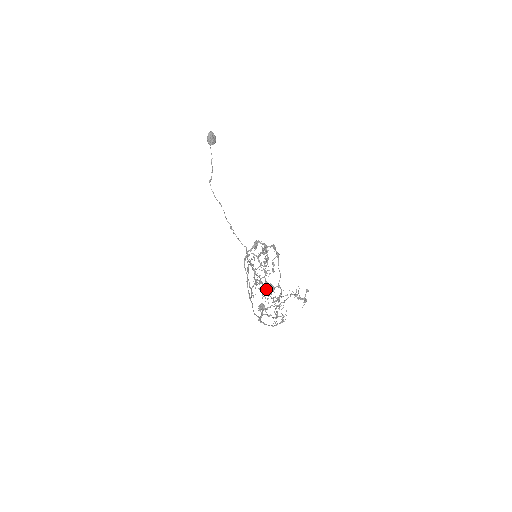
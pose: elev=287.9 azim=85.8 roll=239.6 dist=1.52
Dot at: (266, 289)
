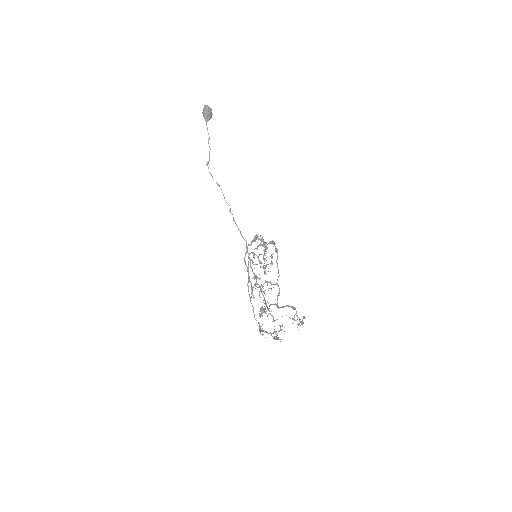
Dot at: (266, 306)
